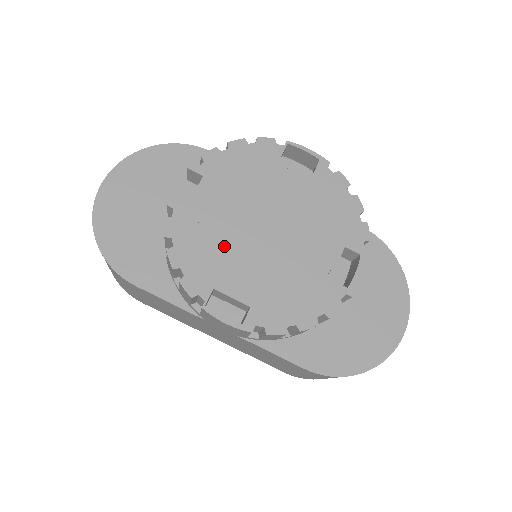
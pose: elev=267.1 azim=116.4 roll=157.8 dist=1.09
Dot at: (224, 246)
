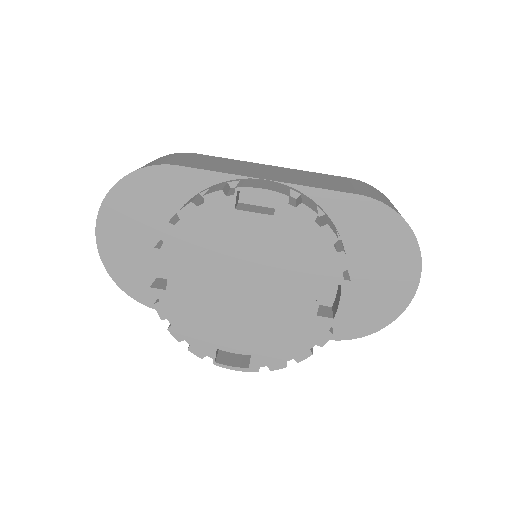
Dot at: (212, 313)
